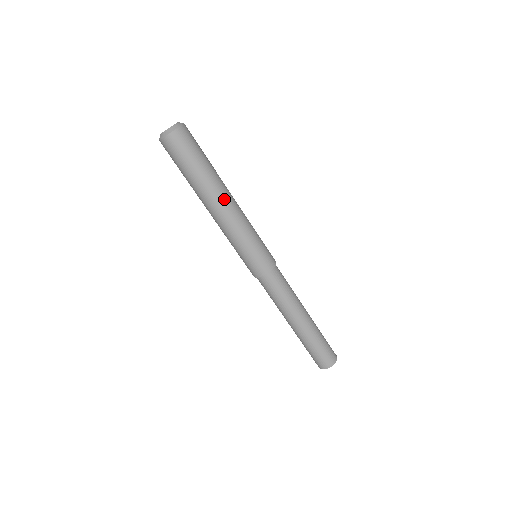
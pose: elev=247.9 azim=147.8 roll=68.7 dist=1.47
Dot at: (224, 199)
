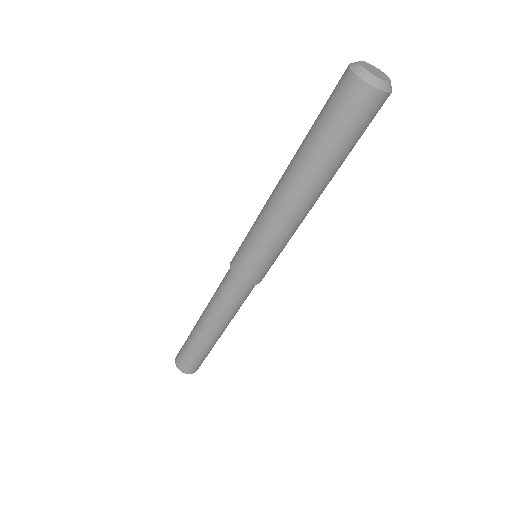
Dot at: (317, 198)
